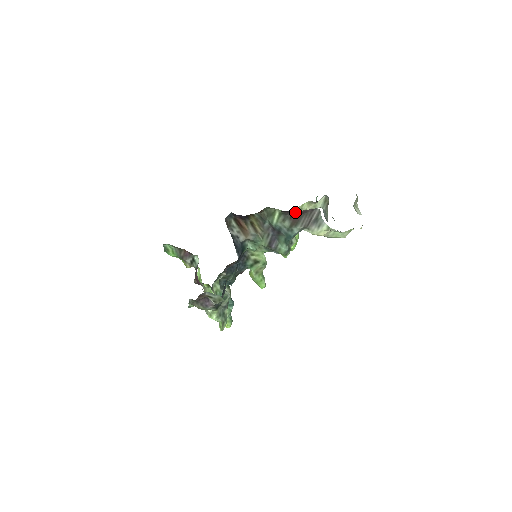
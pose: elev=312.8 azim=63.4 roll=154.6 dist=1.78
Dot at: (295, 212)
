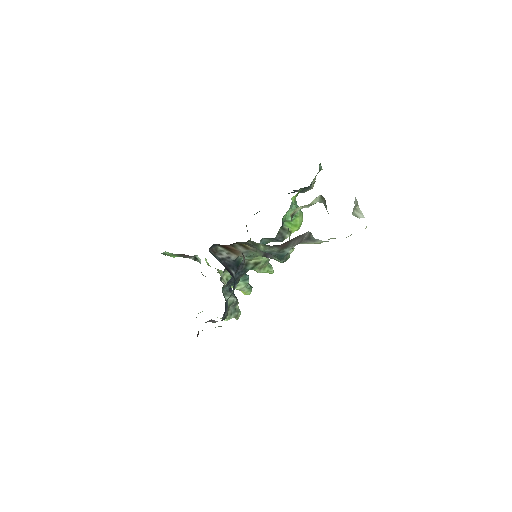
Dot at: (281, 244)
